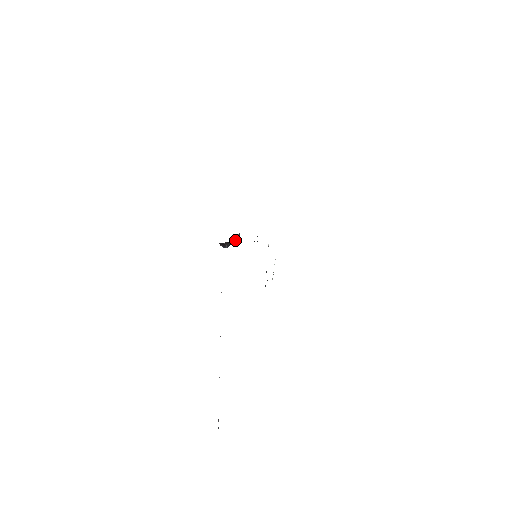
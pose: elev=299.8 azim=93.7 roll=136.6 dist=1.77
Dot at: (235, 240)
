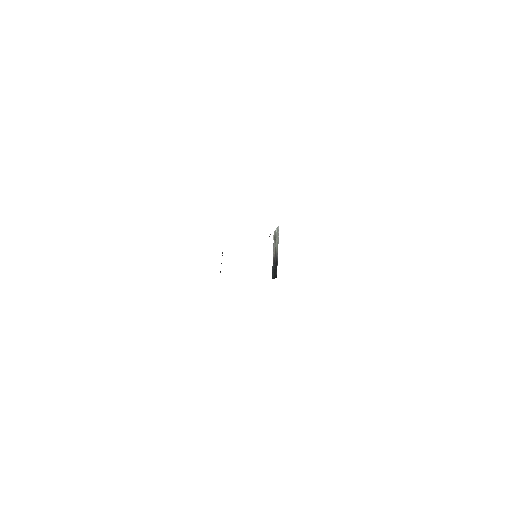
Dot at: (222, 253)
